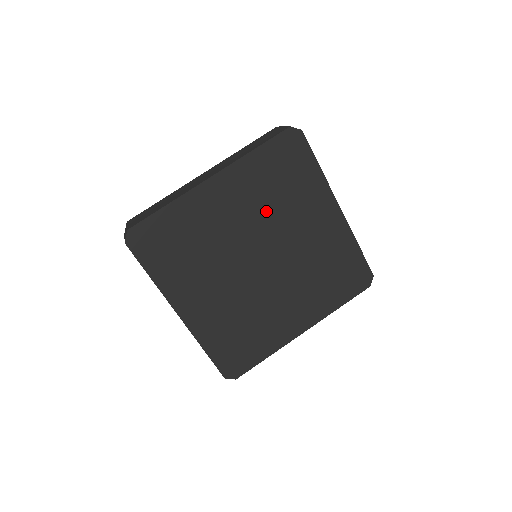
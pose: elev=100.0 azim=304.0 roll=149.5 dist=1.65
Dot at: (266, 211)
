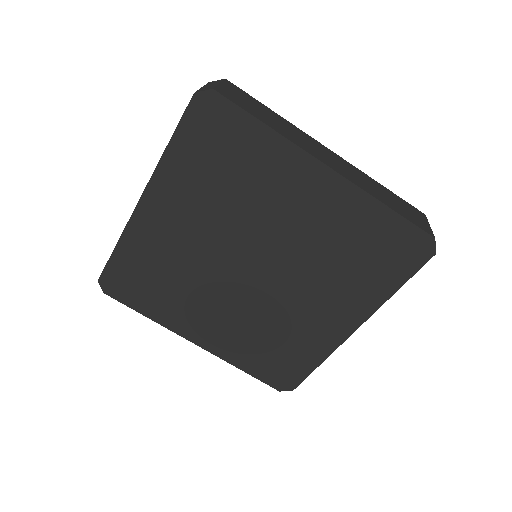
Dot at: (225, 211)
